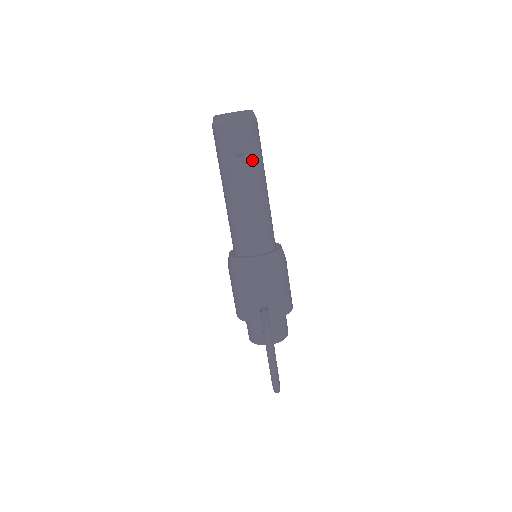
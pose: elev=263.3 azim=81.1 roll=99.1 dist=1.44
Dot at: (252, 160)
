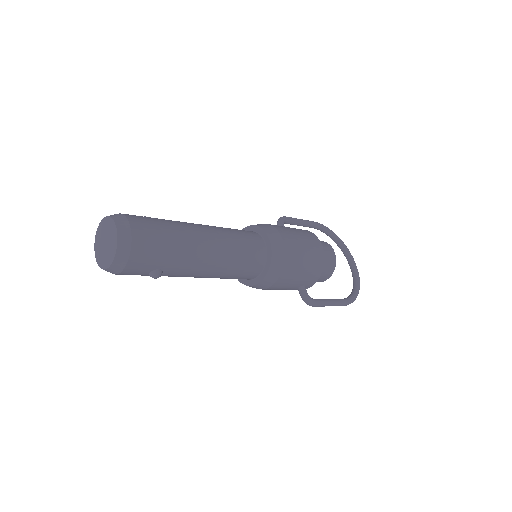
Dot at: (174, 263)
